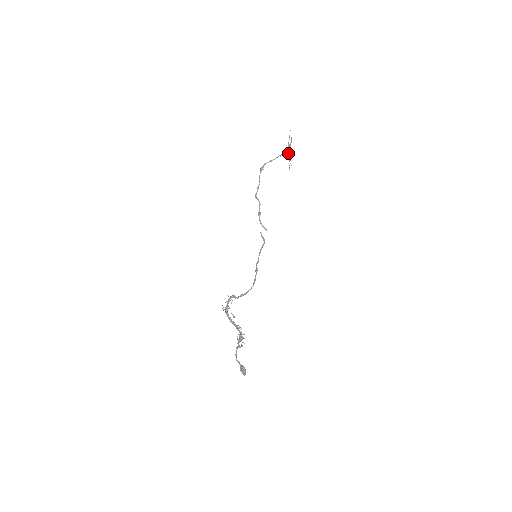
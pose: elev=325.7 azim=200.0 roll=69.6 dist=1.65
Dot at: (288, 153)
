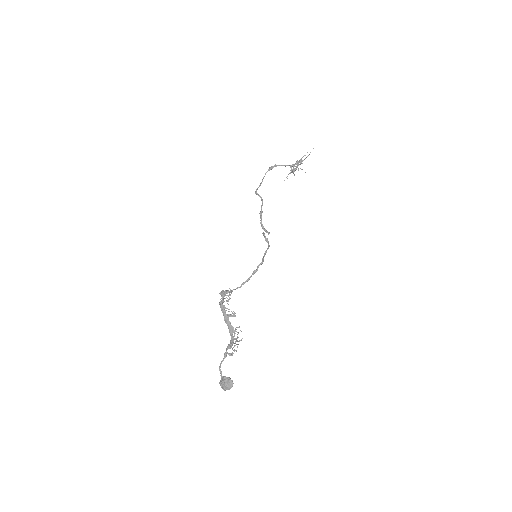
Dot at: (297, 167)
